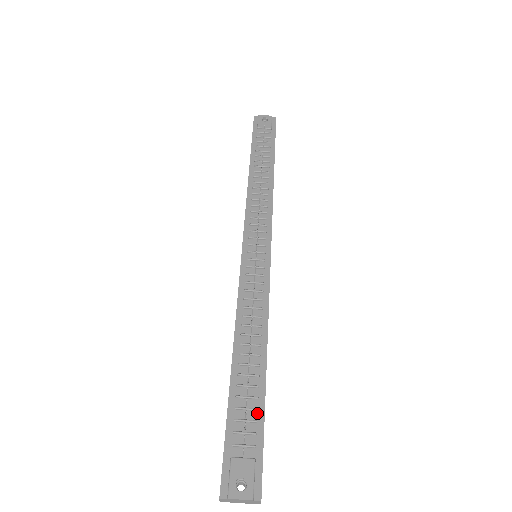
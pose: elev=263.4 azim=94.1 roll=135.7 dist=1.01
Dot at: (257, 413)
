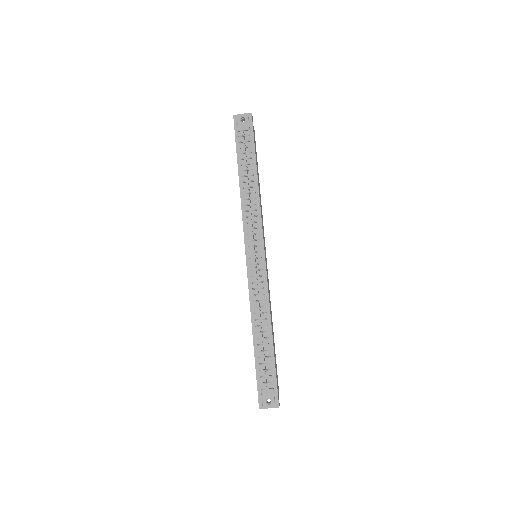
Dot at: (271, 365)
